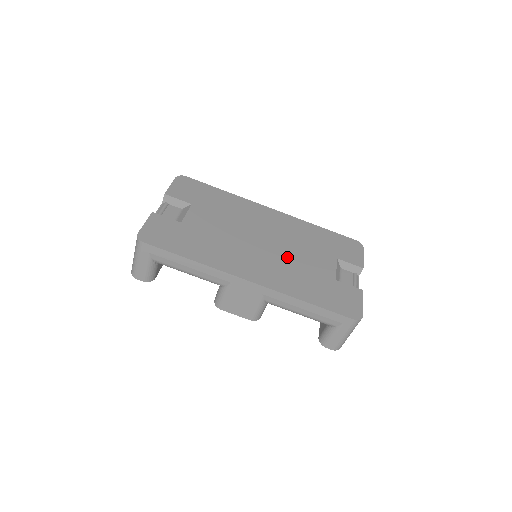
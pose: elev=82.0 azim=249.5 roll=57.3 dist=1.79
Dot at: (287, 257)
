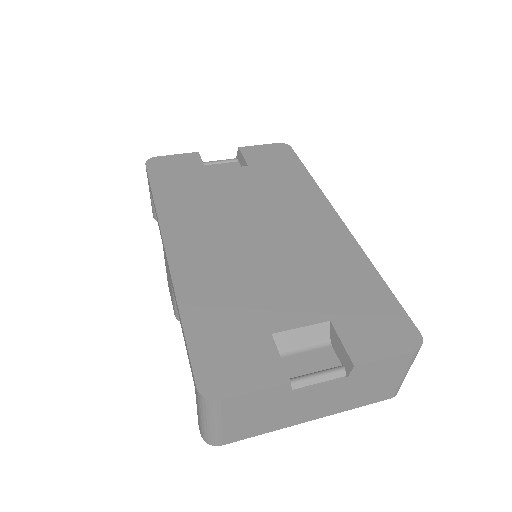
Dot at: (255, 264)
